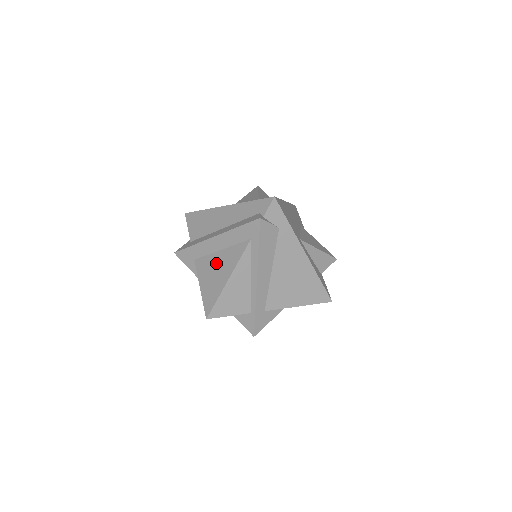
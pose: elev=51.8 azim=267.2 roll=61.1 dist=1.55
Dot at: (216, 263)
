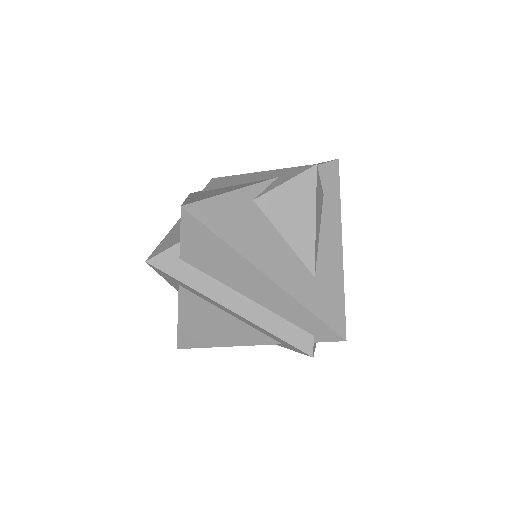
Dot at: (216, 320)
